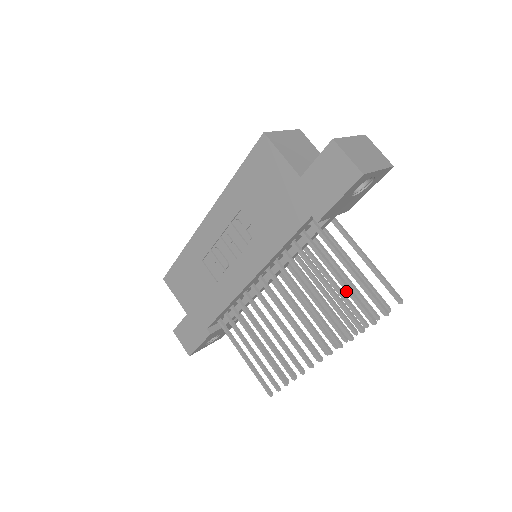
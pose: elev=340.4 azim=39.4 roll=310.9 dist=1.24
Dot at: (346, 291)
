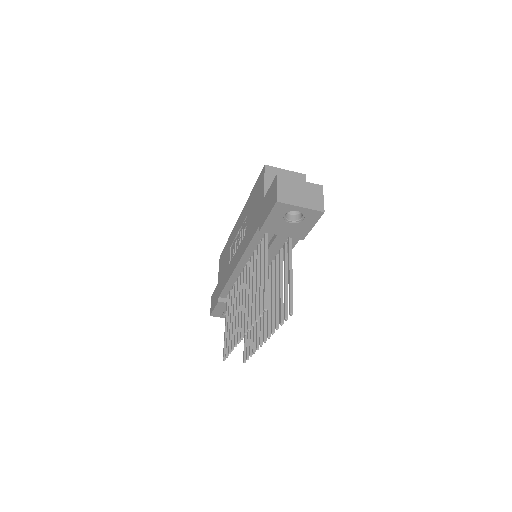
Dot at: (260, 287)
